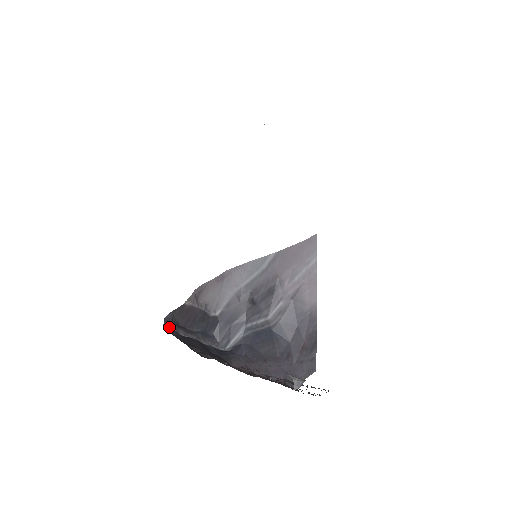
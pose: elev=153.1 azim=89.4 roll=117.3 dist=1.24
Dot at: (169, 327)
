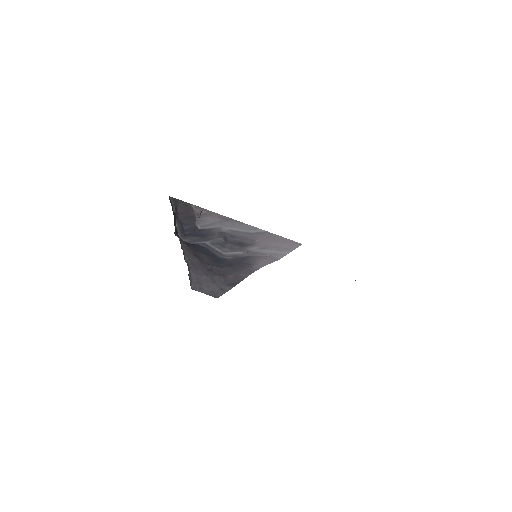
Dot at: (172, 200)
